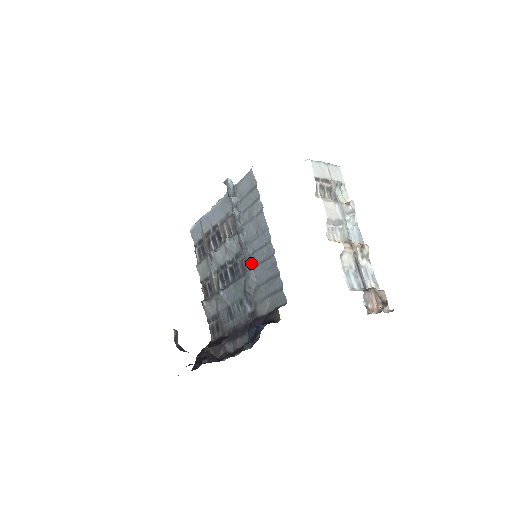
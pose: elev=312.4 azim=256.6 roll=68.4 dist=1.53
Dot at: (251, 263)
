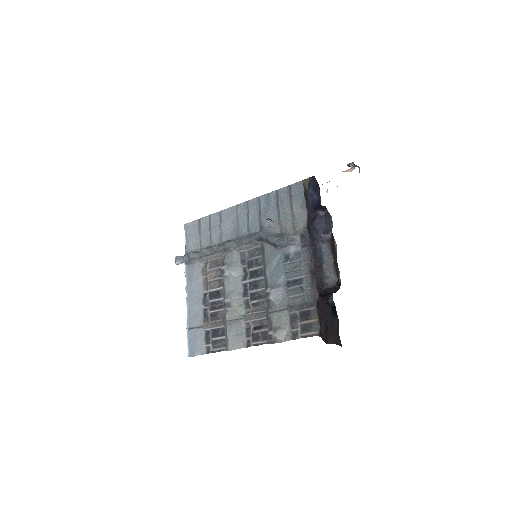
Dot at: (256, 233)
